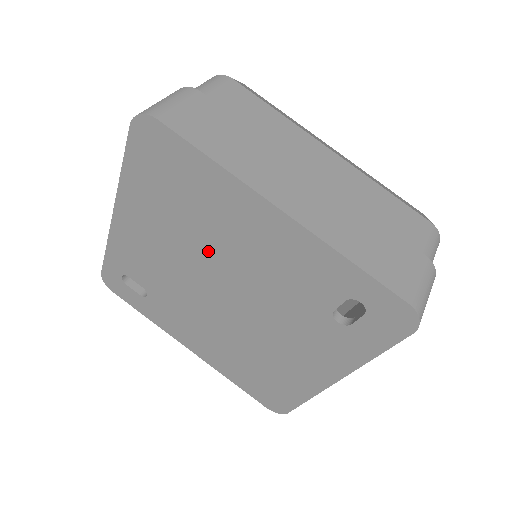
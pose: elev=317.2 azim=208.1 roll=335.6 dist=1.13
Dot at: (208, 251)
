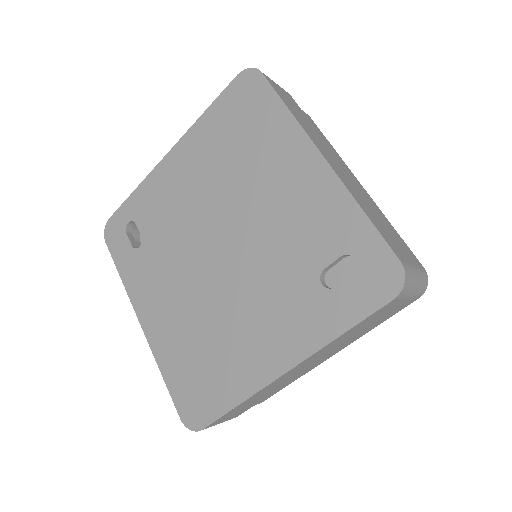
Dot at: (234, 195)
